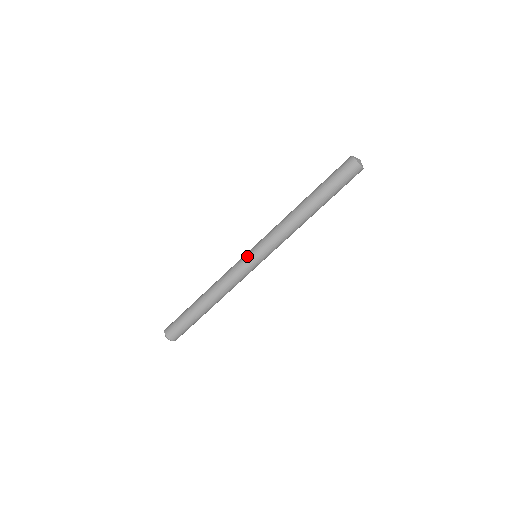
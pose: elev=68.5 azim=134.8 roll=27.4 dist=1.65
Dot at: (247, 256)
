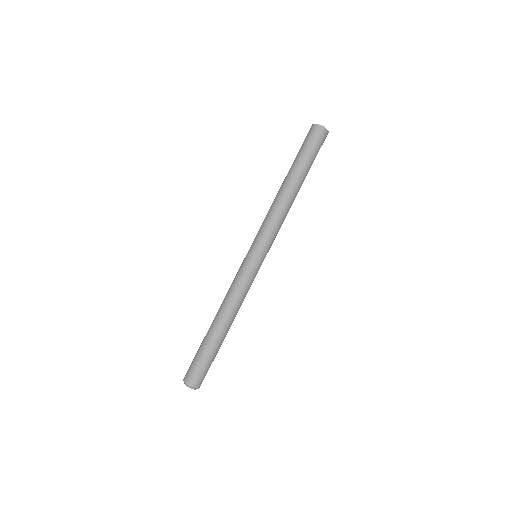
Dot at: (249, 259)
